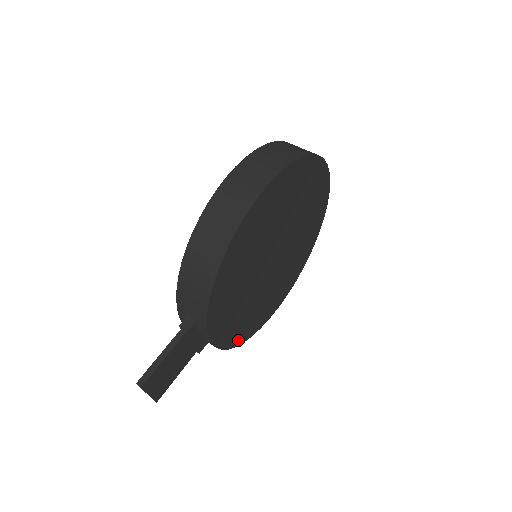
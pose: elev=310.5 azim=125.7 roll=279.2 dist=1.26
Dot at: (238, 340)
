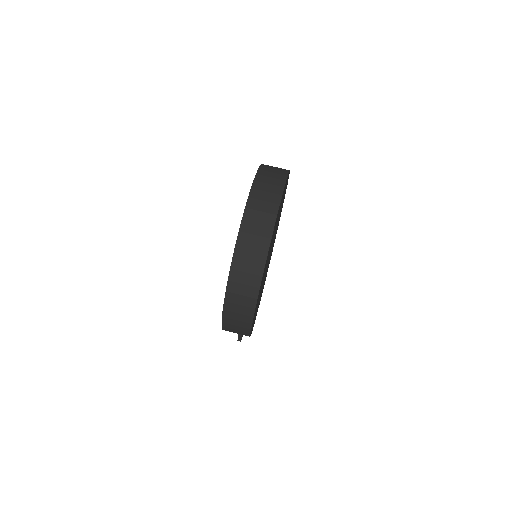
Dot at: occluded
